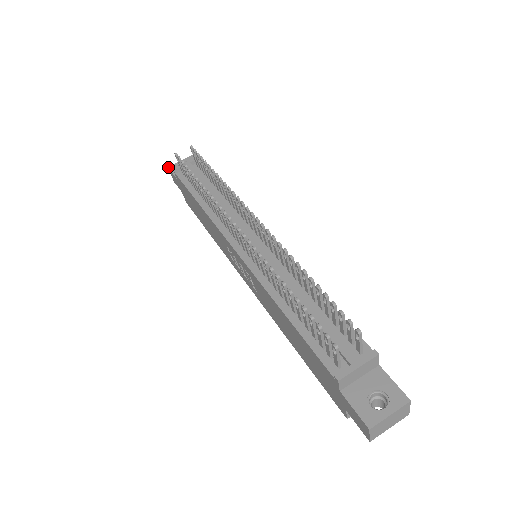
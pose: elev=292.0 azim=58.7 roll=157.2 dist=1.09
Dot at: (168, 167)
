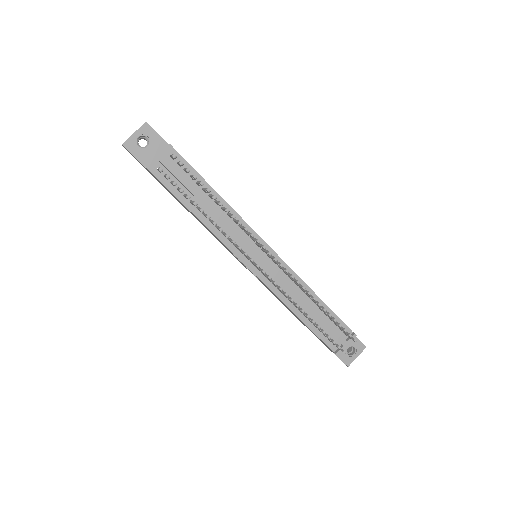
Dot at: (123, 145)
